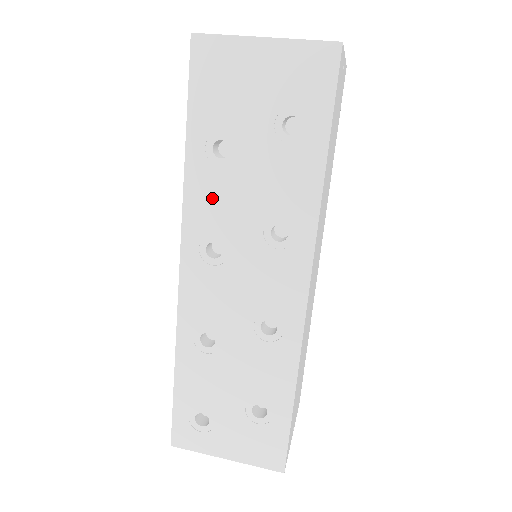
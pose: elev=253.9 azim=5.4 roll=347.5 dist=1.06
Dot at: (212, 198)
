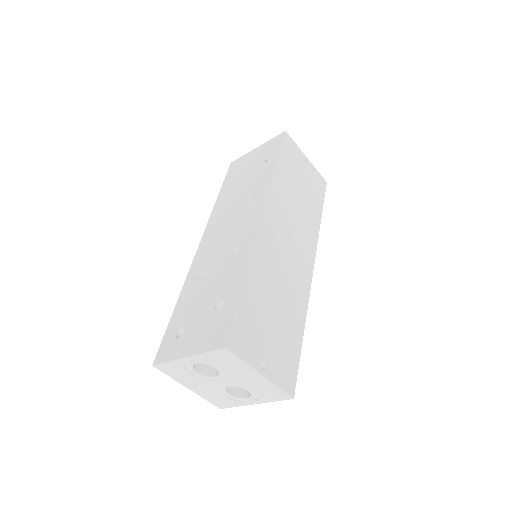
Dot at: (223, 207)
